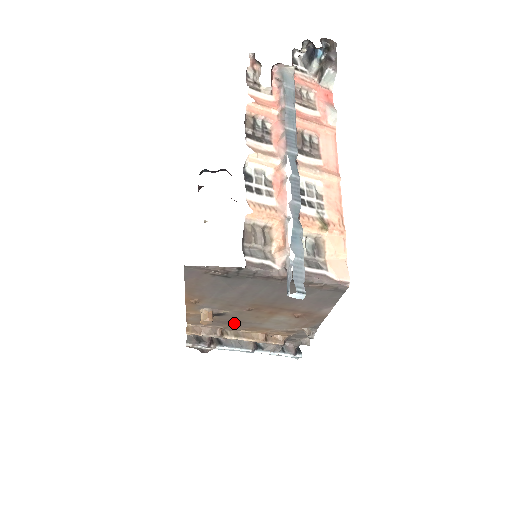
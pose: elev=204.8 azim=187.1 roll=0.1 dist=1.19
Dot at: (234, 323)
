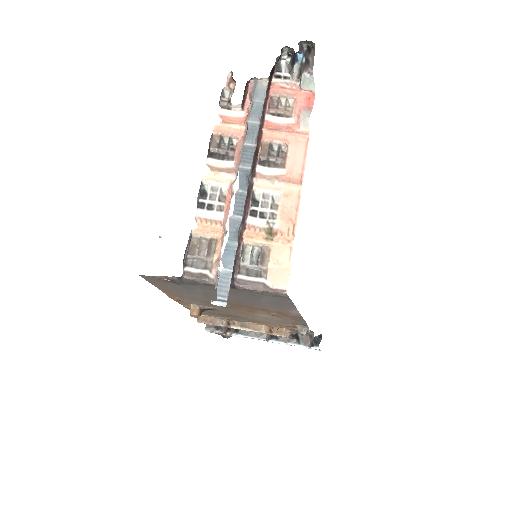
Dot at: (232, 316)
